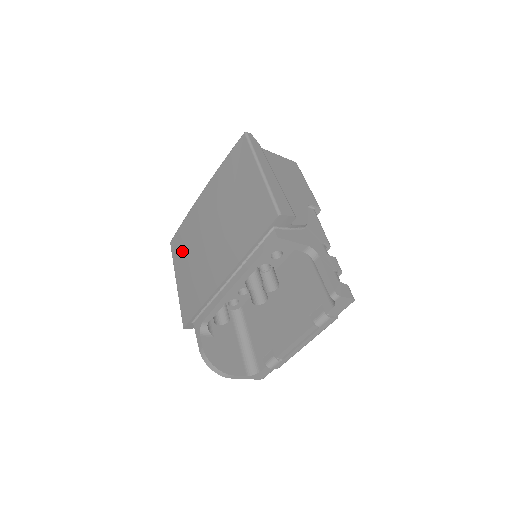
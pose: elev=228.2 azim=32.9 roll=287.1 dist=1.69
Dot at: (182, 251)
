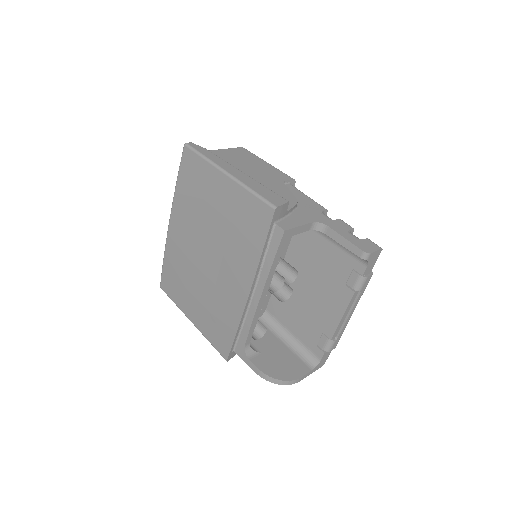
Dot at: (180, 290)
